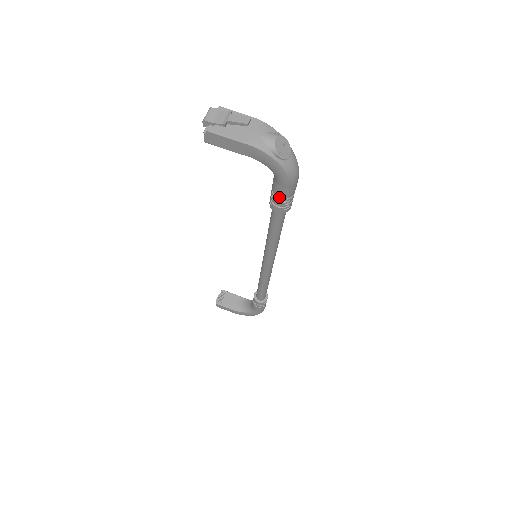
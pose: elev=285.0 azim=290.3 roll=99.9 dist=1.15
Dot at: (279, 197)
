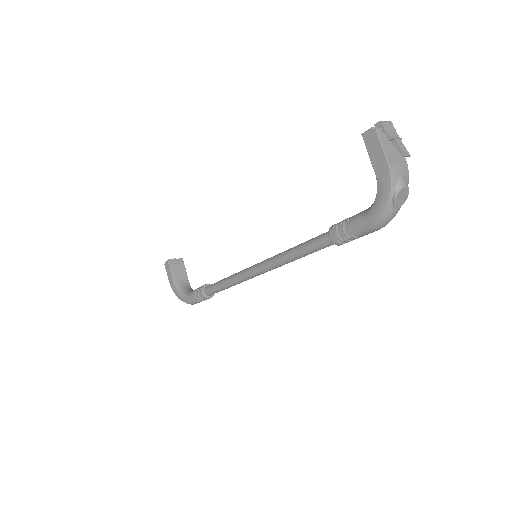
Dot at: (349, 227)
